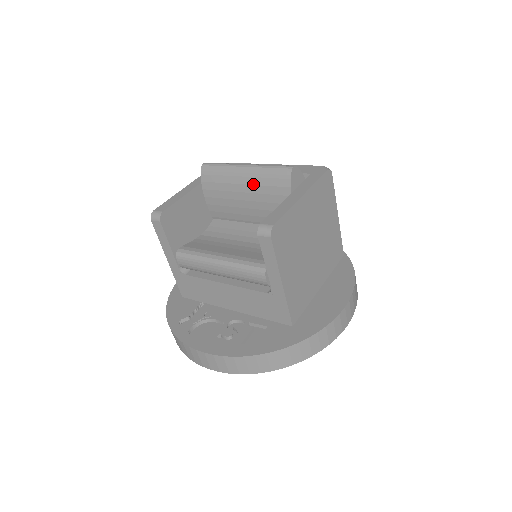
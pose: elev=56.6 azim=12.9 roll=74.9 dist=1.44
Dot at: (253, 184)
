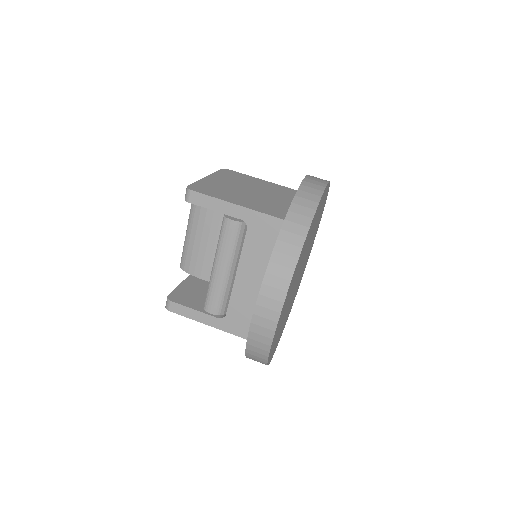
Dot at: (197, 223)
